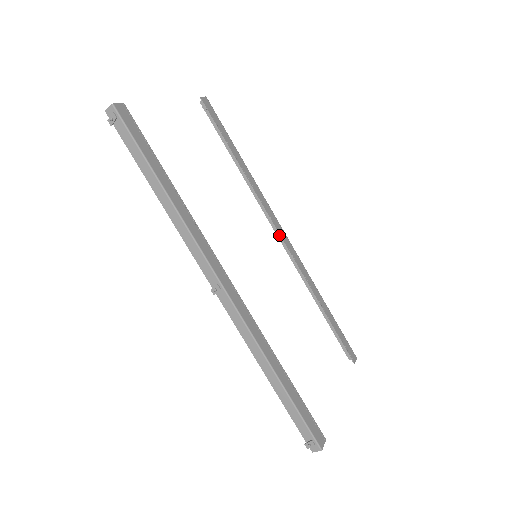
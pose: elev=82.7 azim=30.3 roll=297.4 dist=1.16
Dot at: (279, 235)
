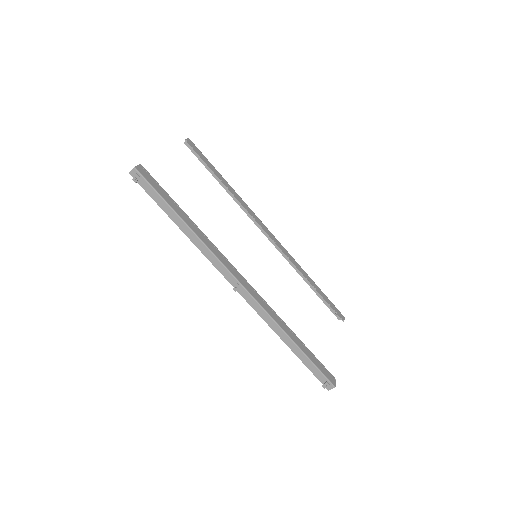
Dot at: (267, 235)
